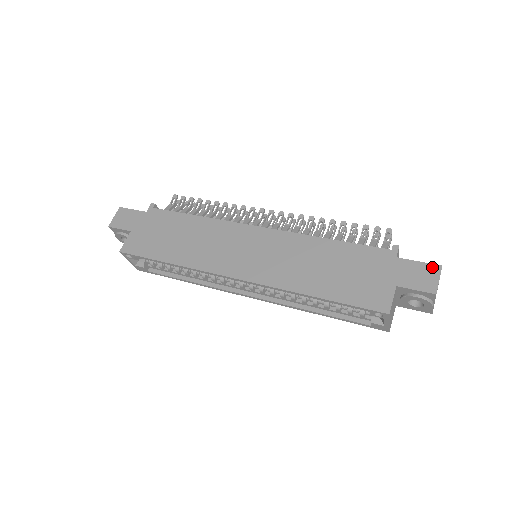
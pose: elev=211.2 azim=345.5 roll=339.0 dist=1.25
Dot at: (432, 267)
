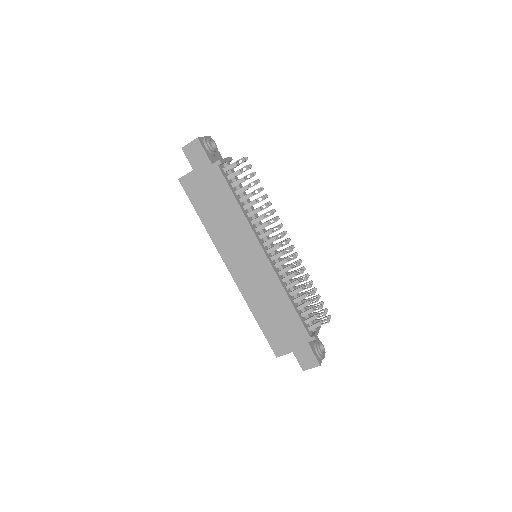
Dot at: (316, 362)
